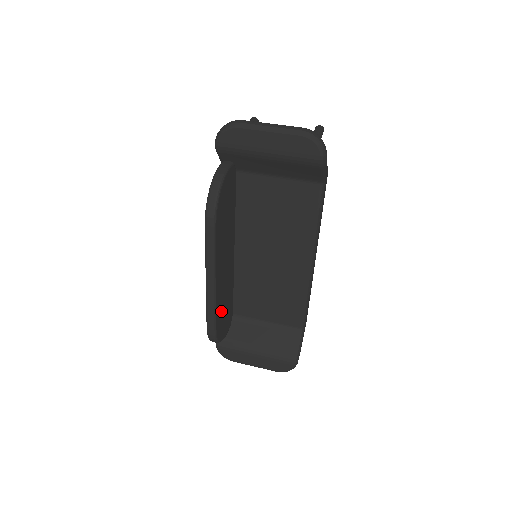
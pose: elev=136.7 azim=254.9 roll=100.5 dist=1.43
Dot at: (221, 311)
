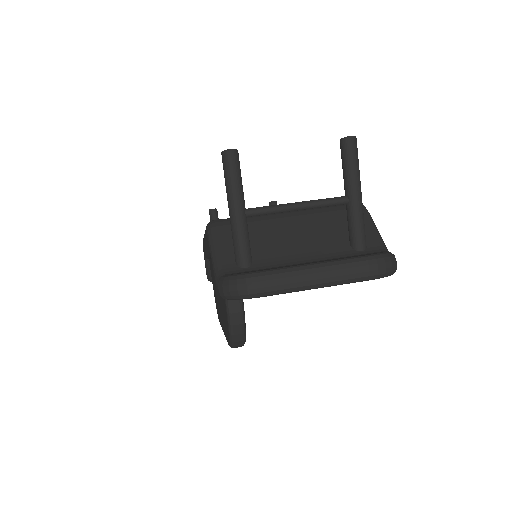
Dot at: occluded
